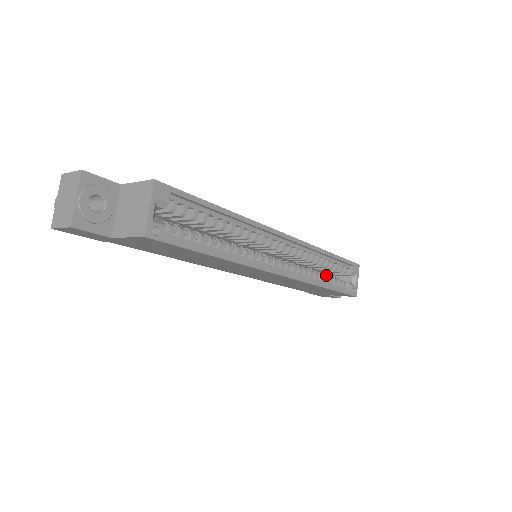
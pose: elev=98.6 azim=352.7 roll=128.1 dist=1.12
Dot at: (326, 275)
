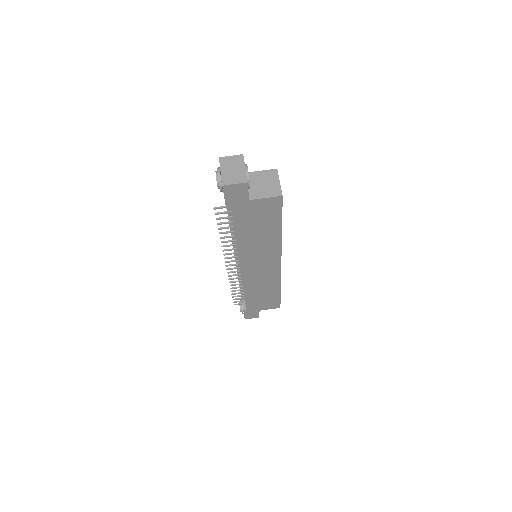
Dot at: occluded
